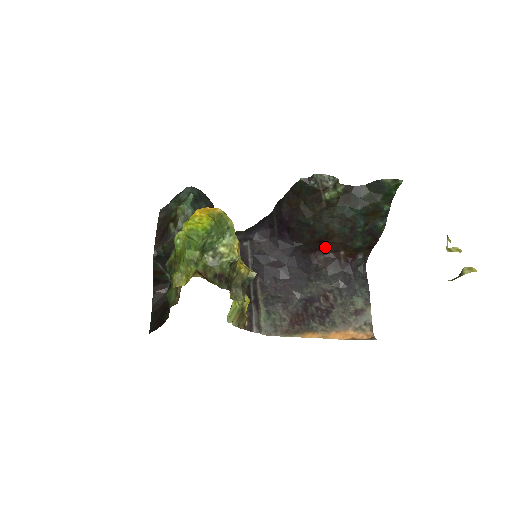
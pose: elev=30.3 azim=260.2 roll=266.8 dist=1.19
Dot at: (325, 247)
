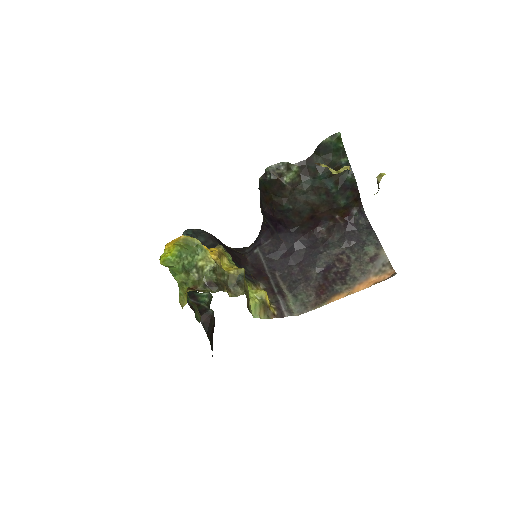
Dot at: (321, 220)
